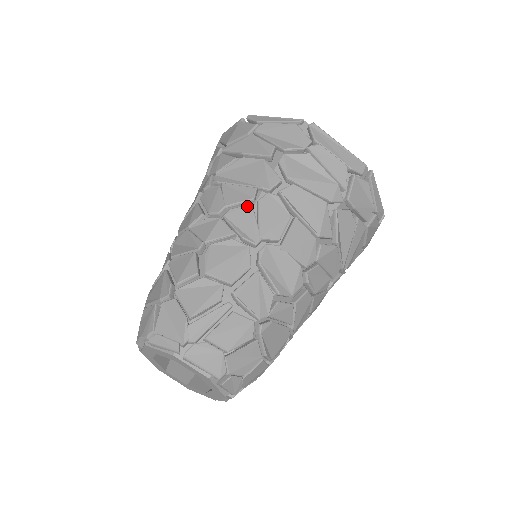
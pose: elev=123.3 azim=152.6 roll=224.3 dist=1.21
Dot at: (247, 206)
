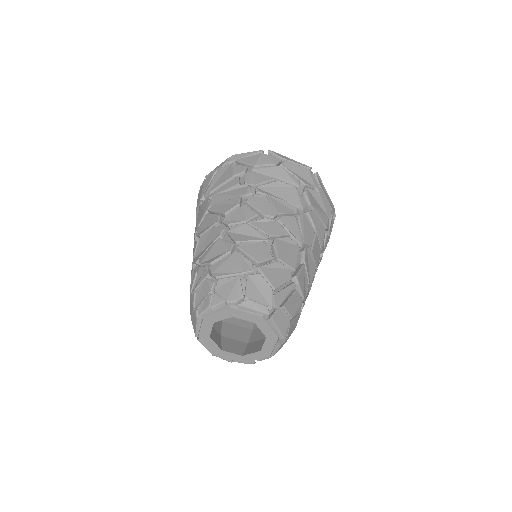
Dot at: (293, 217)
